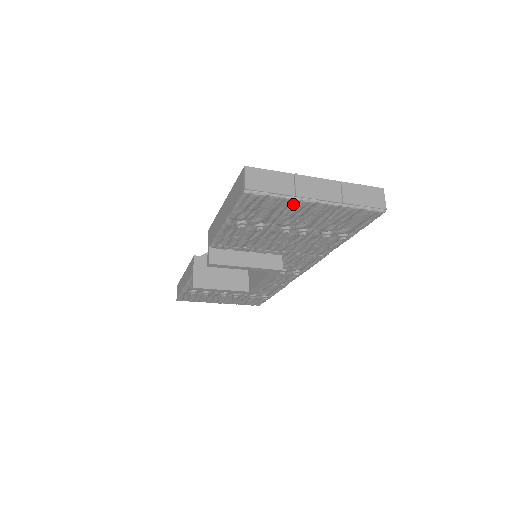
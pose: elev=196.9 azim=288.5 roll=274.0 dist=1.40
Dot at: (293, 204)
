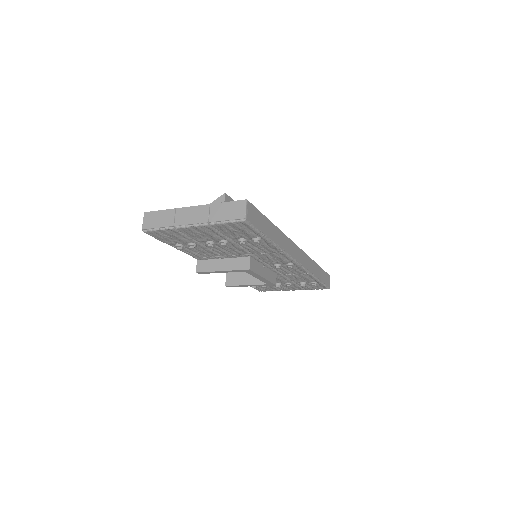
Dot at: (179, 231)
